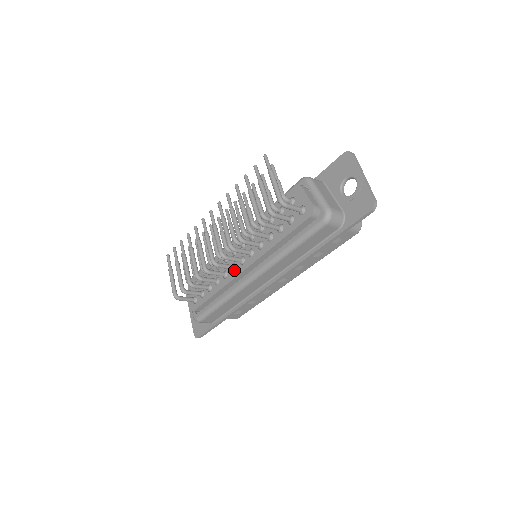
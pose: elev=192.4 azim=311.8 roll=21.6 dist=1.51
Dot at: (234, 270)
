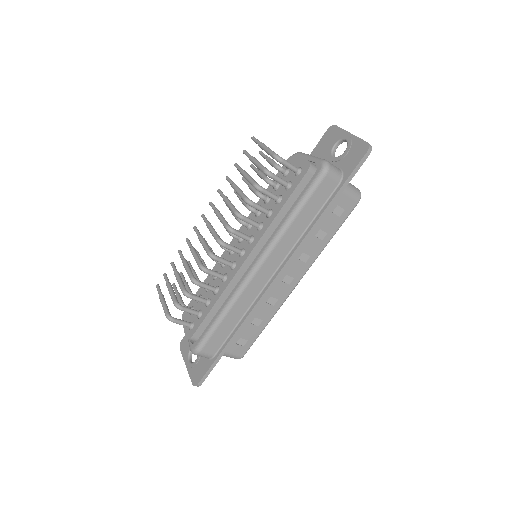
Dot at: (234, 267)
